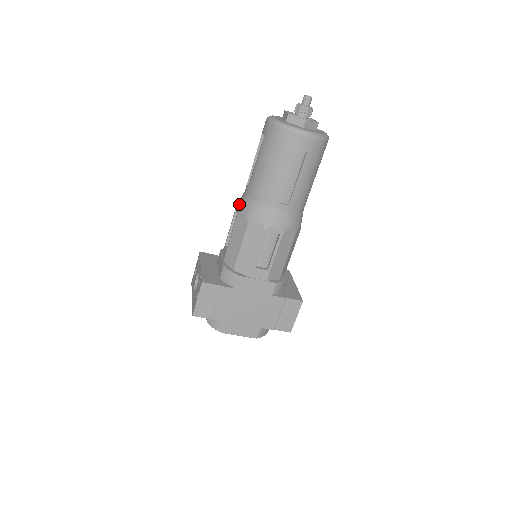
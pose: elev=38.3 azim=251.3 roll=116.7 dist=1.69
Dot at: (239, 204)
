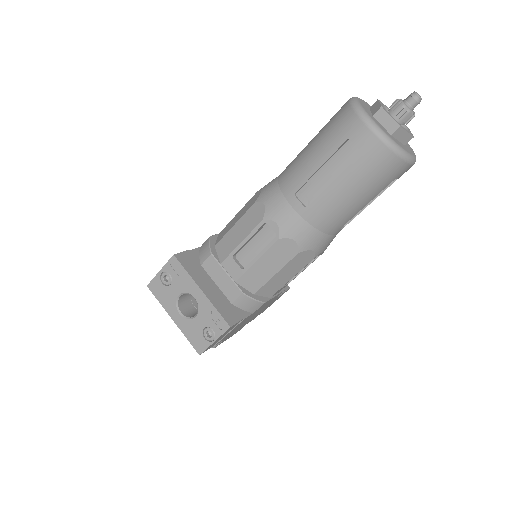
Dot at: (281, 222)
